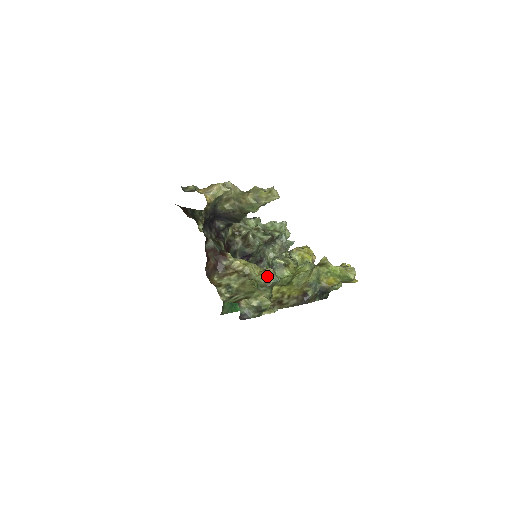
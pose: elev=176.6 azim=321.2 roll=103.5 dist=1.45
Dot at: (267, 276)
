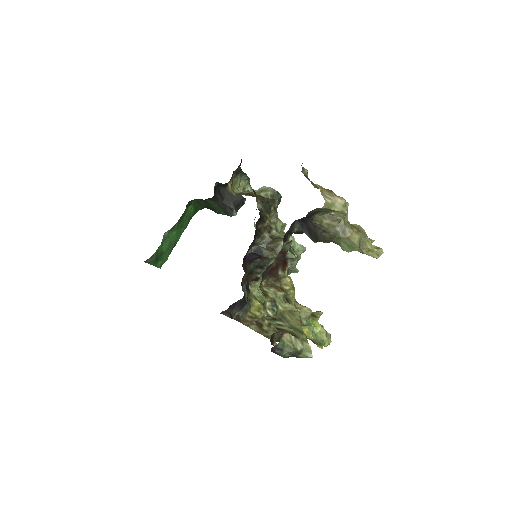
Dot at: (304, 315)
